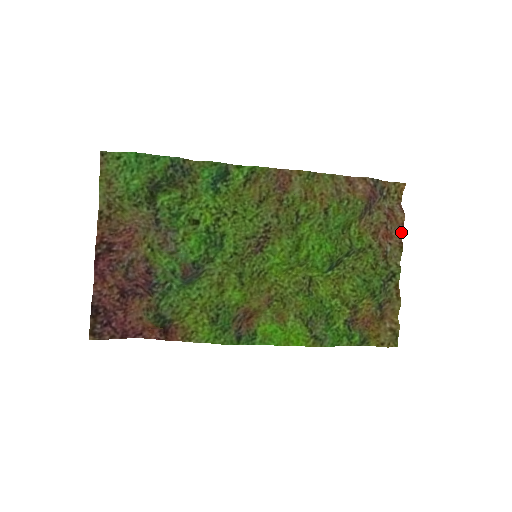
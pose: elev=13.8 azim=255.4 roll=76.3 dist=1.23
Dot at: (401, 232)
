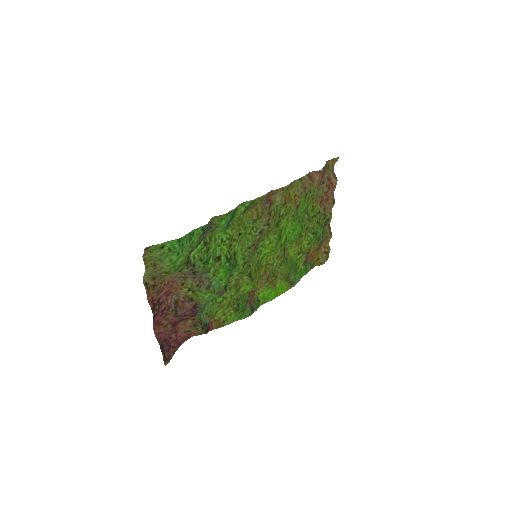
Dot at: (333, 191)
